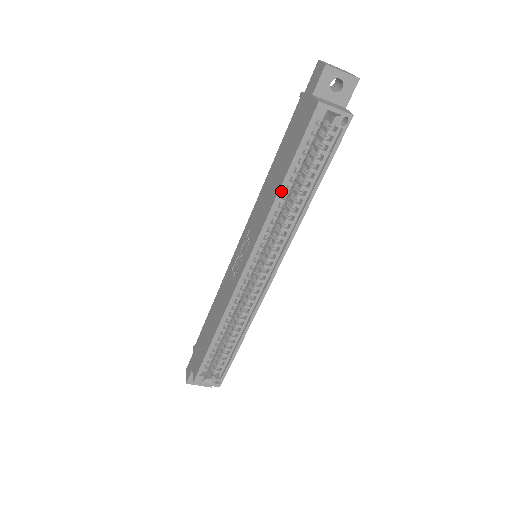
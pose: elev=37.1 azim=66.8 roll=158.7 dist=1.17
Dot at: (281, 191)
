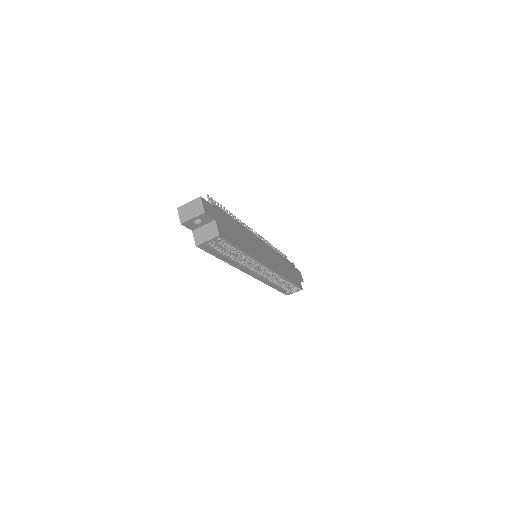
Dot at: (227, 262)
